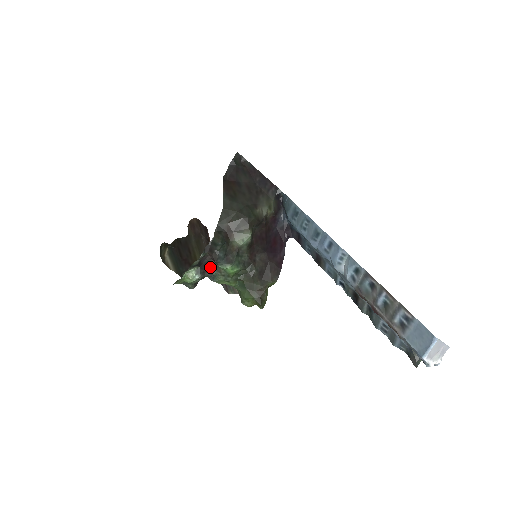
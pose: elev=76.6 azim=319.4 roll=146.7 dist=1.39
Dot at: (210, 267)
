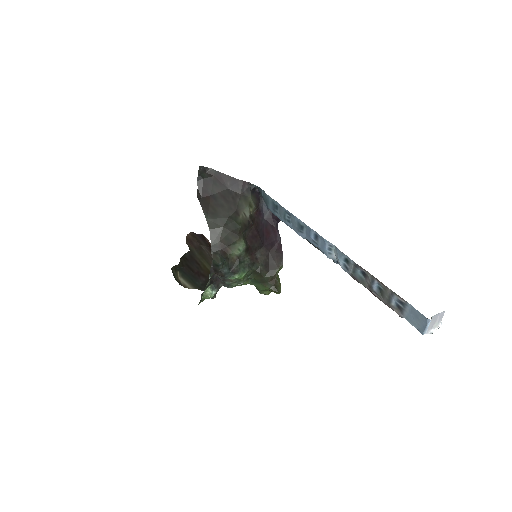
Dot at: (221, 280)
